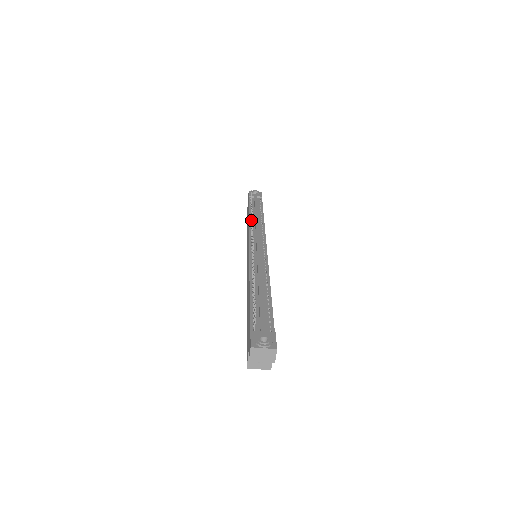
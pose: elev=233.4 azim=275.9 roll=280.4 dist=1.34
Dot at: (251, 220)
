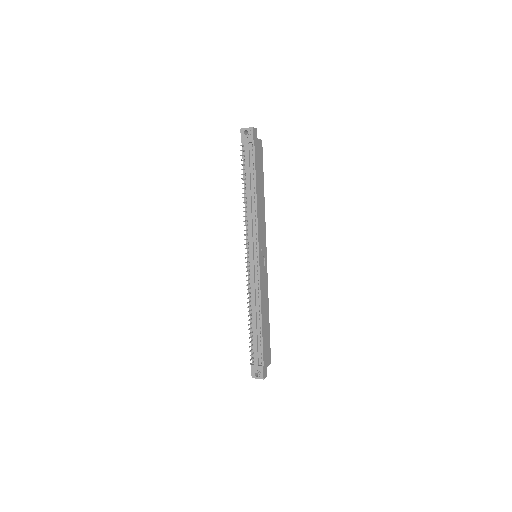
Dot at: (245, 216)
